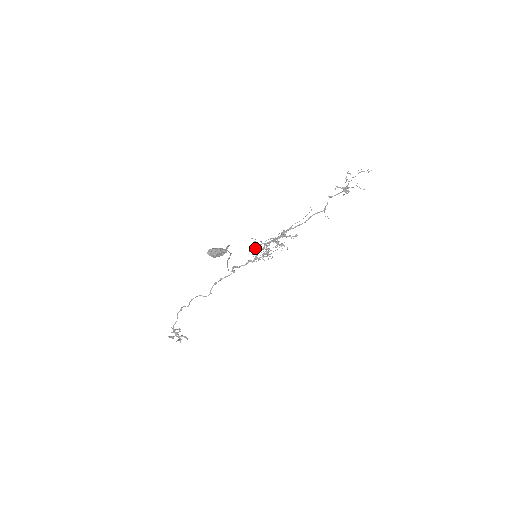
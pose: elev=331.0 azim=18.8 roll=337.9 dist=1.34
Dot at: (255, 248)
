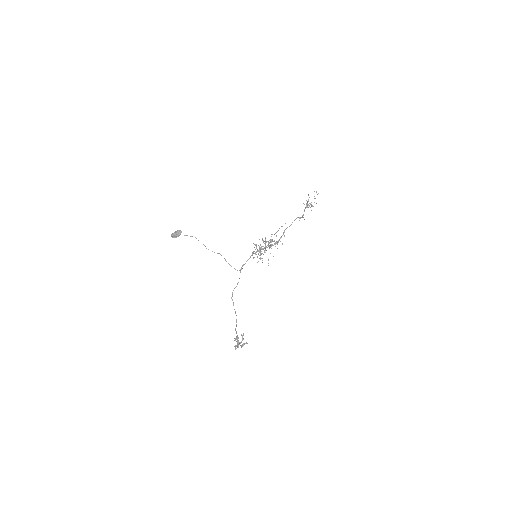
Dot at: (260, 258)
